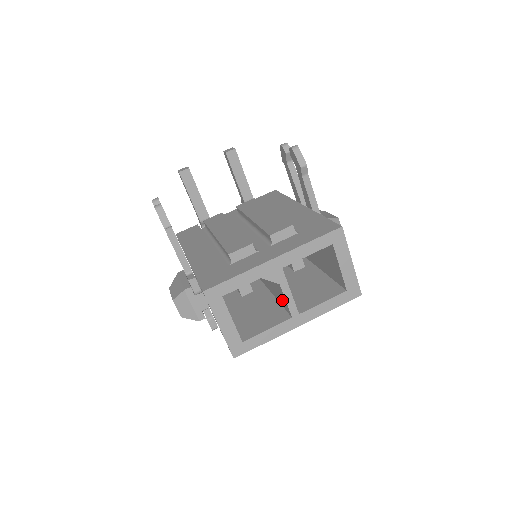
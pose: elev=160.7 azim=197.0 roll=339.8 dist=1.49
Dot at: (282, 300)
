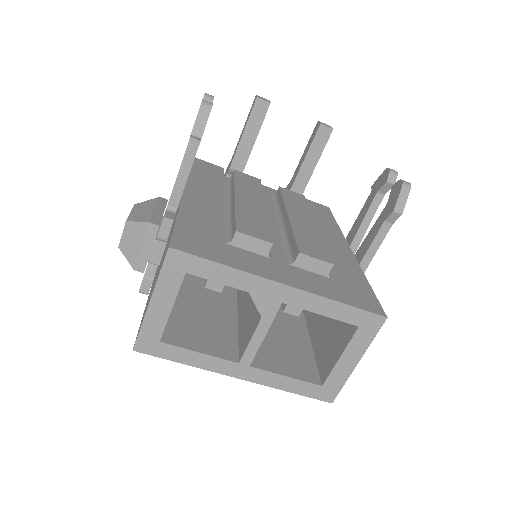
Dot at: (245, 333)
